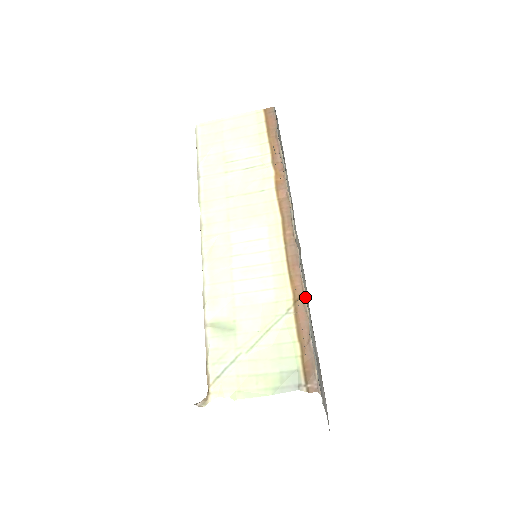
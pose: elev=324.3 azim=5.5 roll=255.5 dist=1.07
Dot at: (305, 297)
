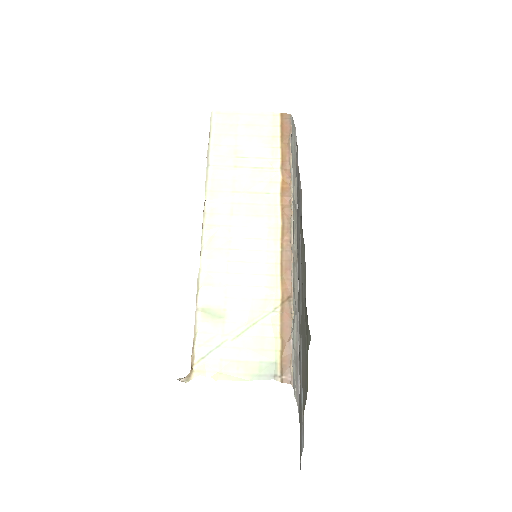
Dot at: (292, 300)
